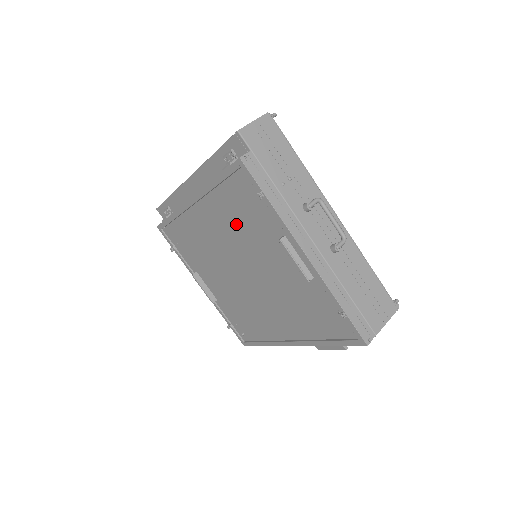
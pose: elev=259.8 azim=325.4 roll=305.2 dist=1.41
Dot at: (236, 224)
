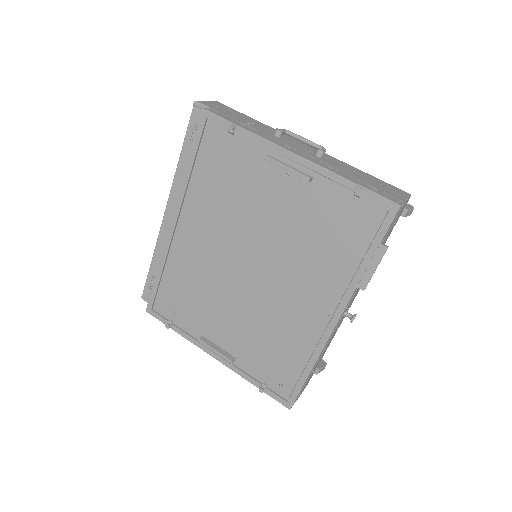
Dot at: (222, 199)
